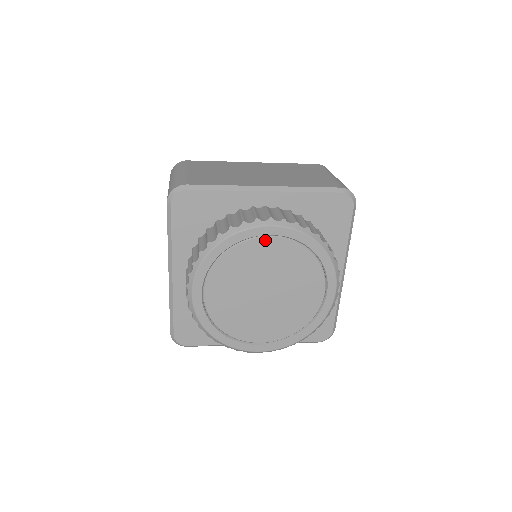
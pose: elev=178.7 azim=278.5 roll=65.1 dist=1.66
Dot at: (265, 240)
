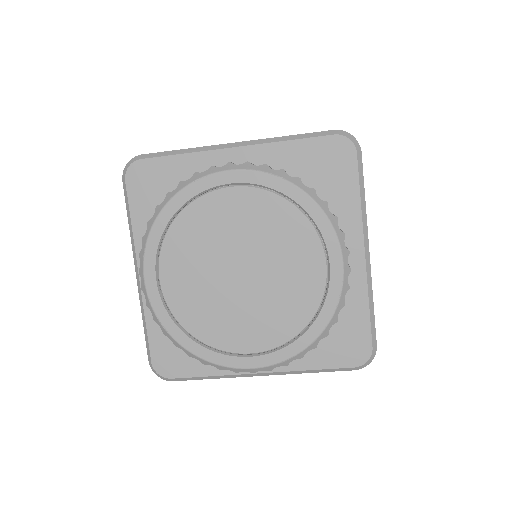
Dot at: (225, 192)
